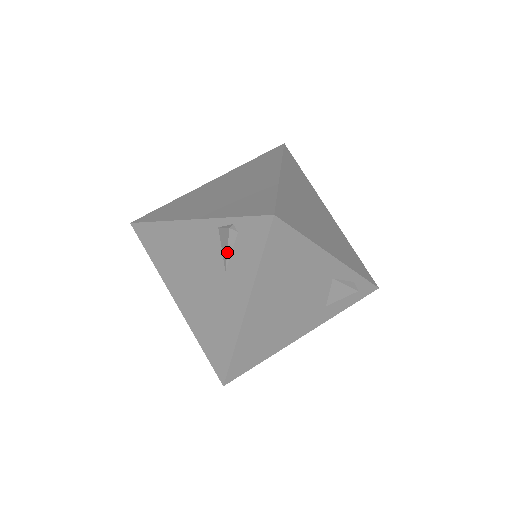
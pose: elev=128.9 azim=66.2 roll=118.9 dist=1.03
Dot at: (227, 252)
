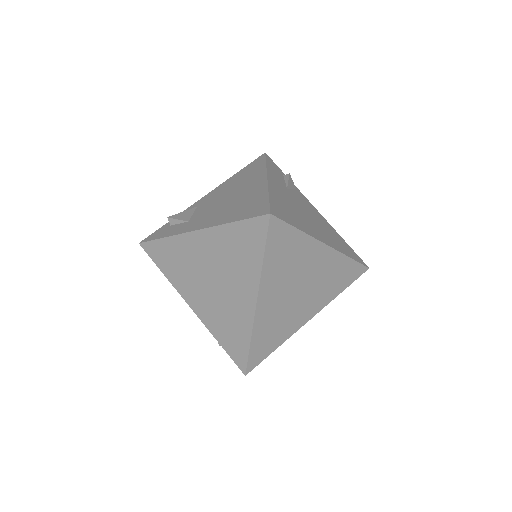
Dot at: occluded
